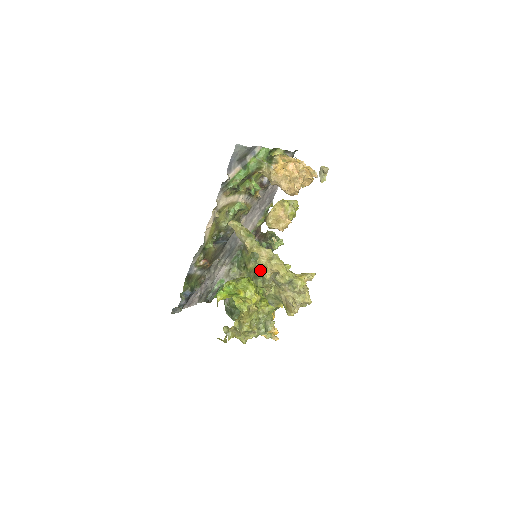
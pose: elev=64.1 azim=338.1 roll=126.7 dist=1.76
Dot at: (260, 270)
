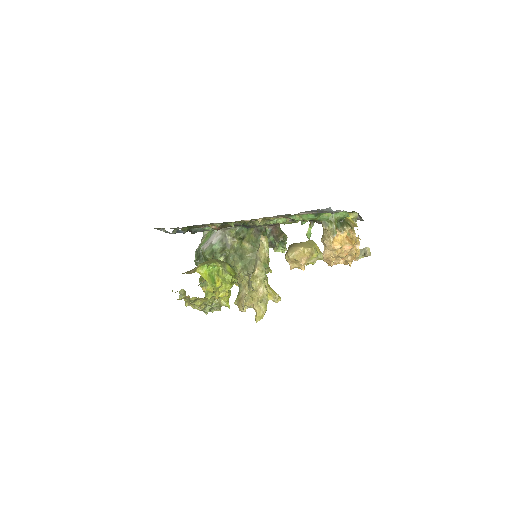
Dot at: (246, 296)
